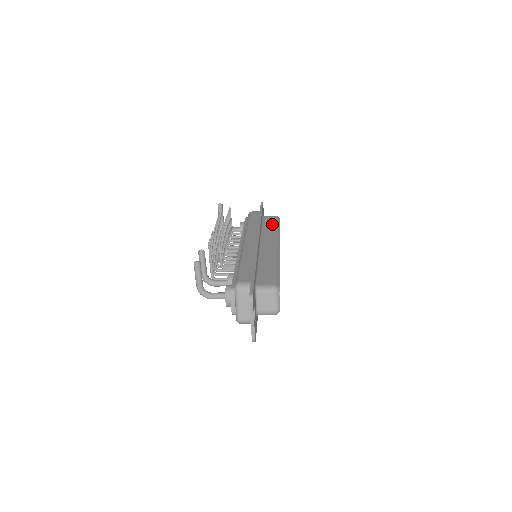
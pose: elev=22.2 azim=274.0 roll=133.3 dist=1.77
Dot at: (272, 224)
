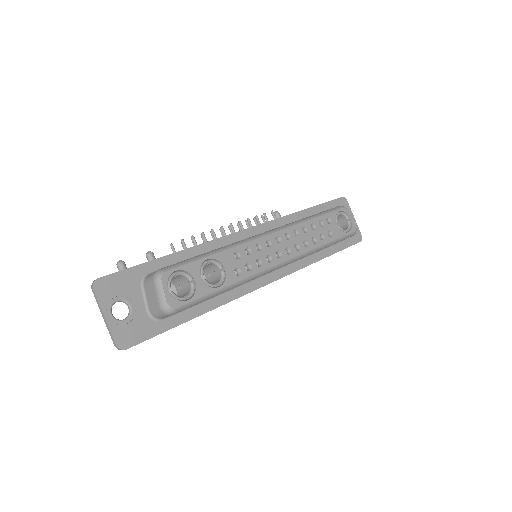
Dot at: occluded
